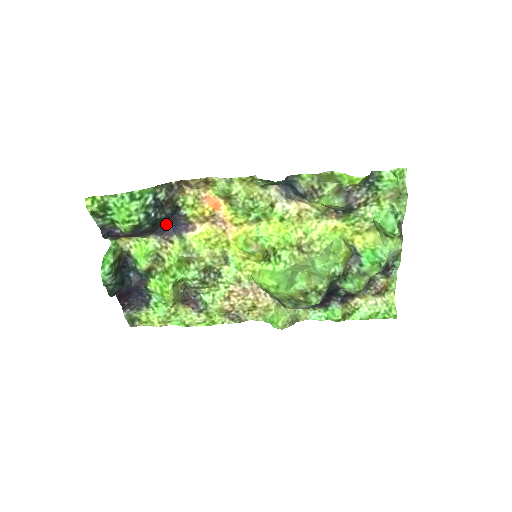
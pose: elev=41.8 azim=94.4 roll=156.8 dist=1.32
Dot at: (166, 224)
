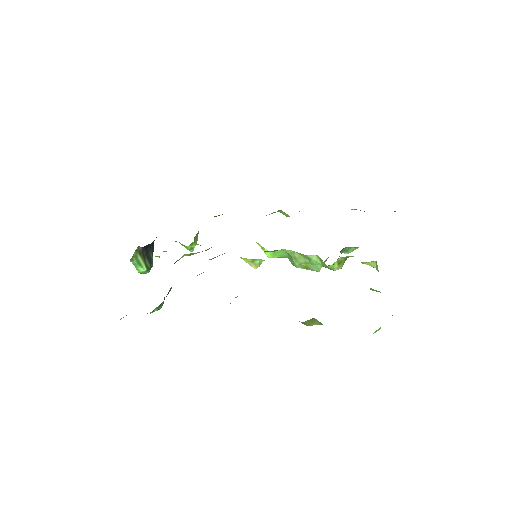
Dot at: occluded
